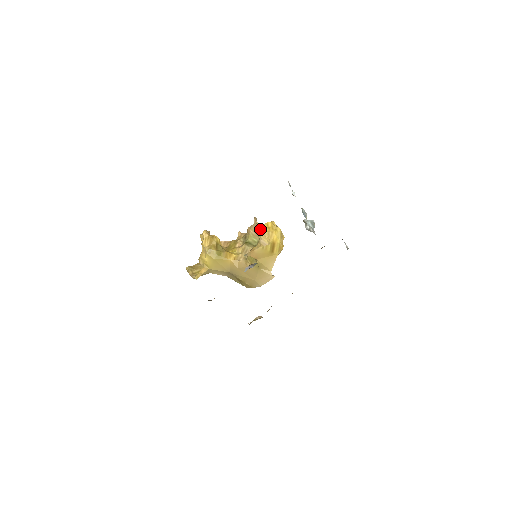
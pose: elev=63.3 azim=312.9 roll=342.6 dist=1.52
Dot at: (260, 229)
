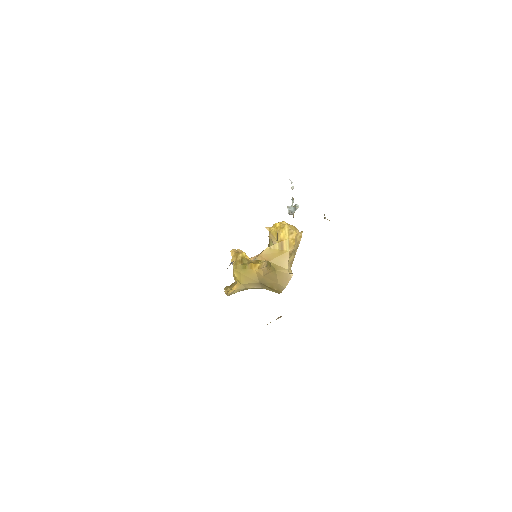
Dot at: (269, 232)
